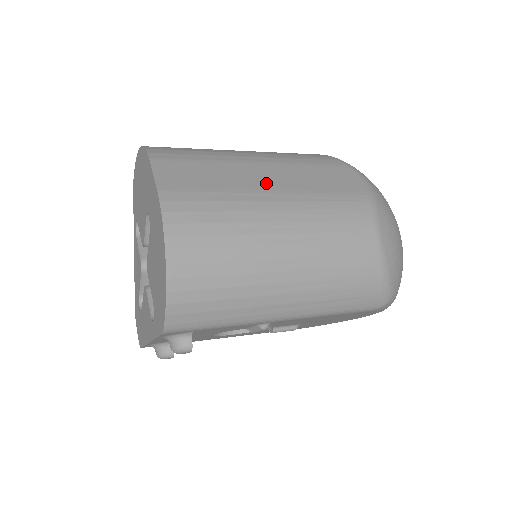
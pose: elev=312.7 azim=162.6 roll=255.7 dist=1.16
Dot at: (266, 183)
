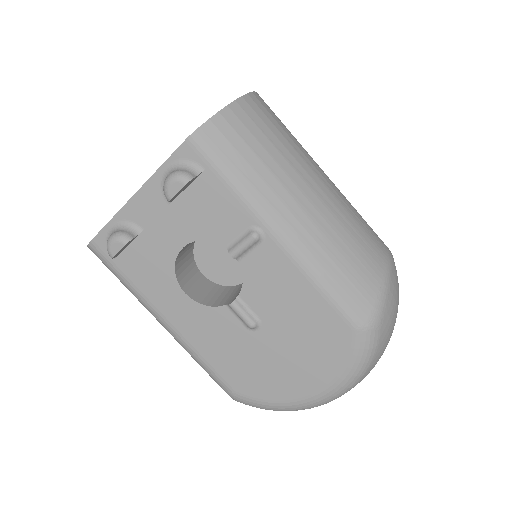
Dot at: occluded
